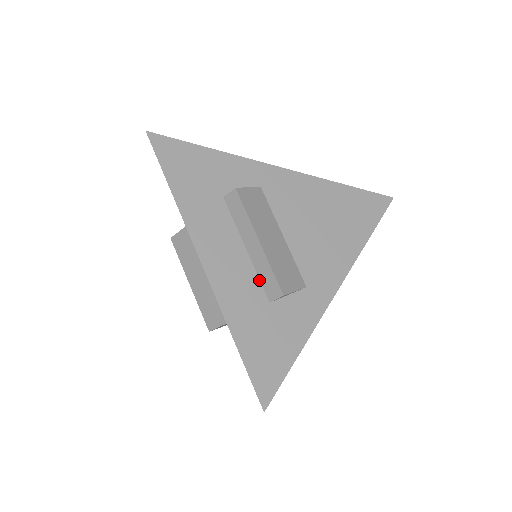
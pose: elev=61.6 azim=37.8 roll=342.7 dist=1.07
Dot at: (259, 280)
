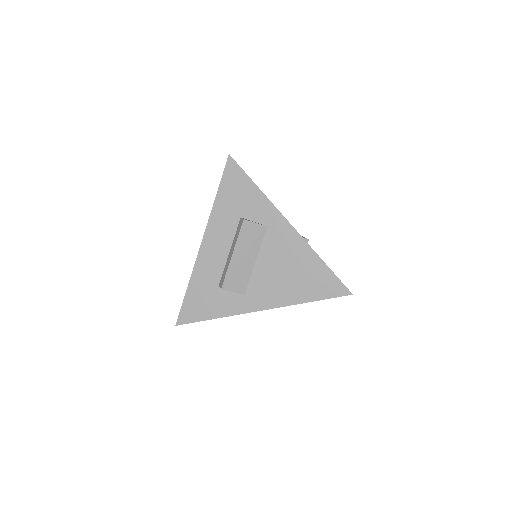
Dot at: (223, 271)
